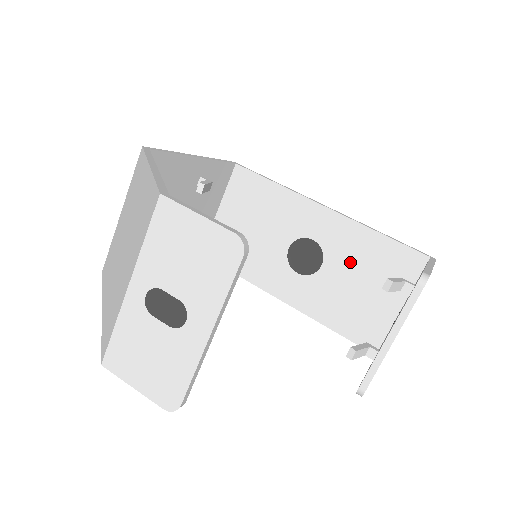
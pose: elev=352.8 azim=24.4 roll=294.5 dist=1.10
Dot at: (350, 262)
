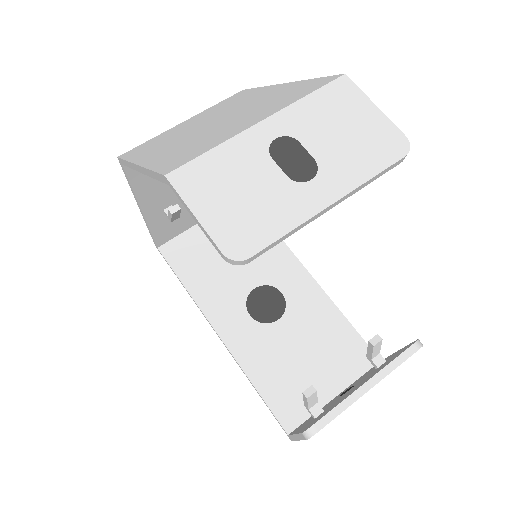
Dot at: (307, 330)
